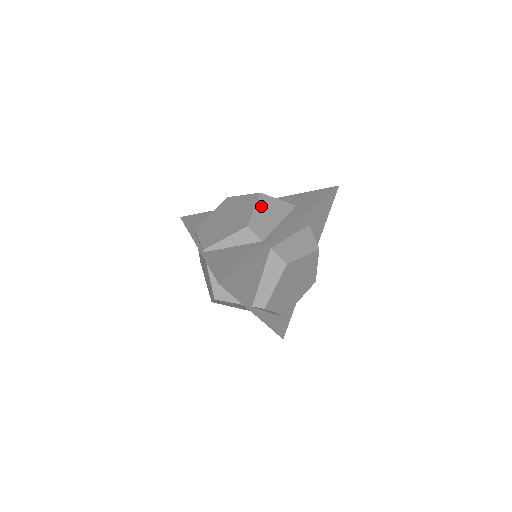
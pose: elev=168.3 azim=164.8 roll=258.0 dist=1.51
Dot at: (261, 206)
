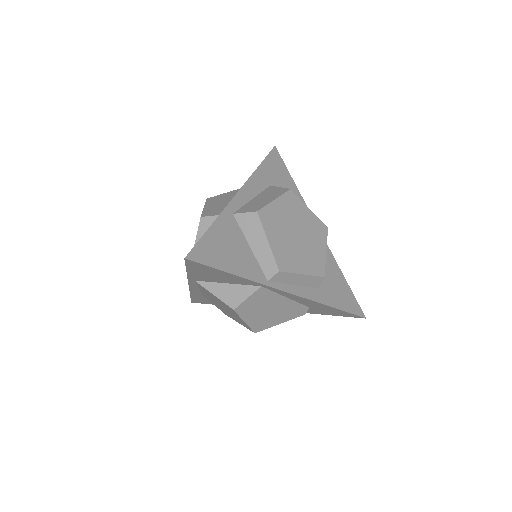
Dot at: (211, 203)
